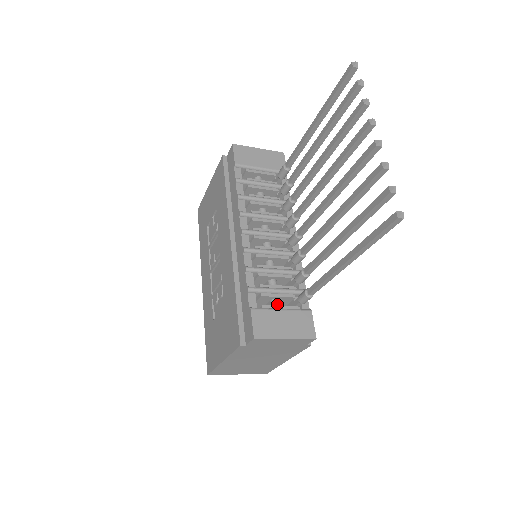
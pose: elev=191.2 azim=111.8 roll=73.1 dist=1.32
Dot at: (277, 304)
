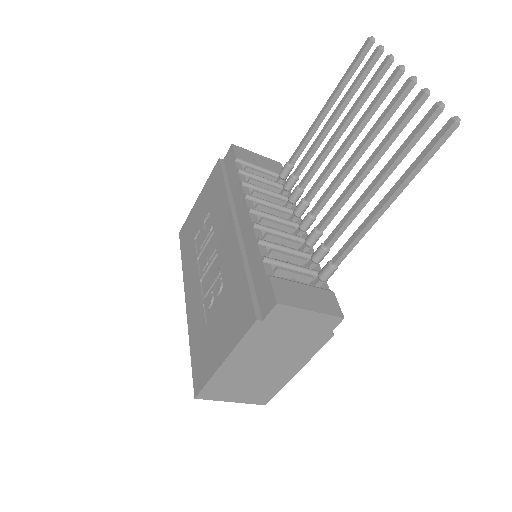
Dot at: occluded
